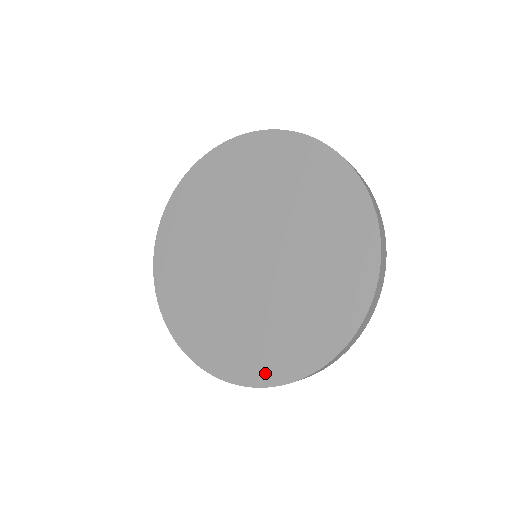
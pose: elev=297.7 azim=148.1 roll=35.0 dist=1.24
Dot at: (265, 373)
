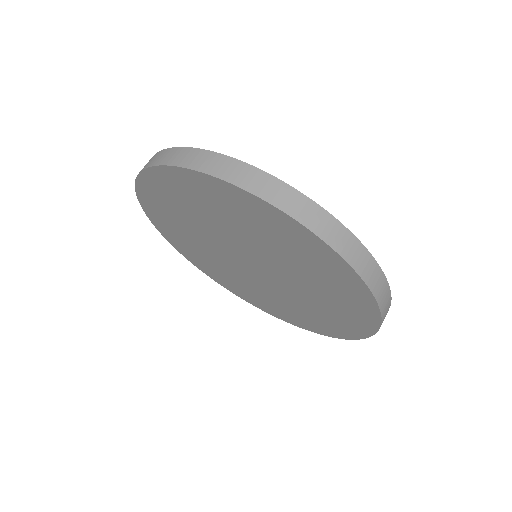
Dot at: (329, 332)
